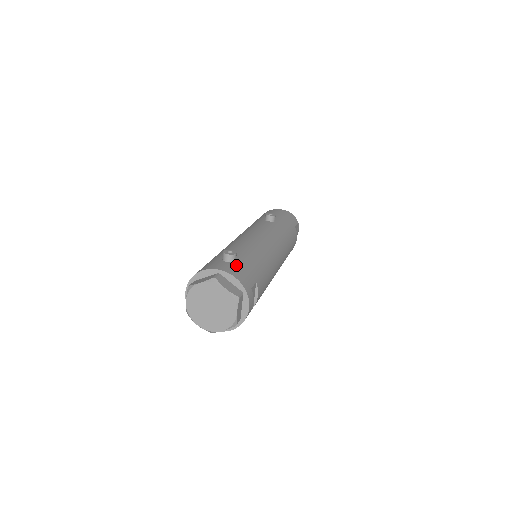
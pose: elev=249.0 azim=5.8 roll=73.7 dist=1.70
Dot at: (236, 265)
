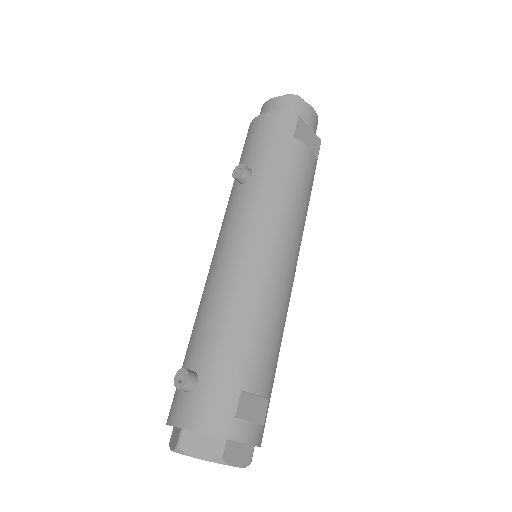
Dot at: (198, 394)
